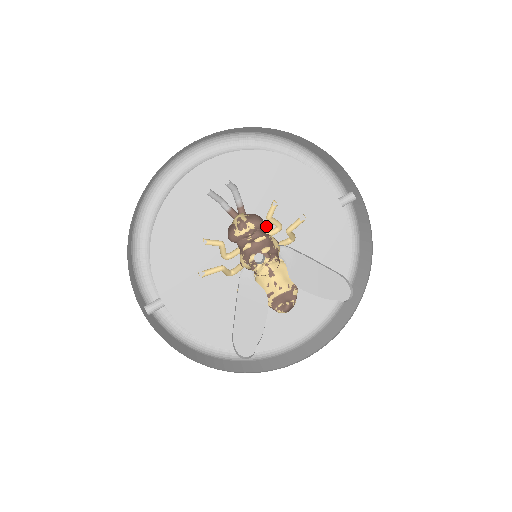
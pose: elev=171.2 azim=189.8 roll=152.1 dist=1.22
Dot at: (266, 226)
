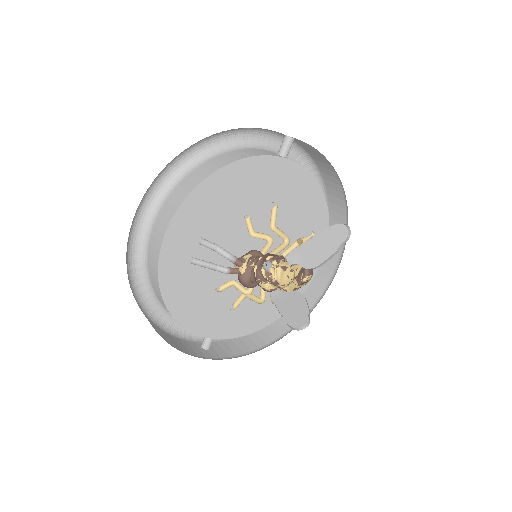
Dot at: (246, 230)
